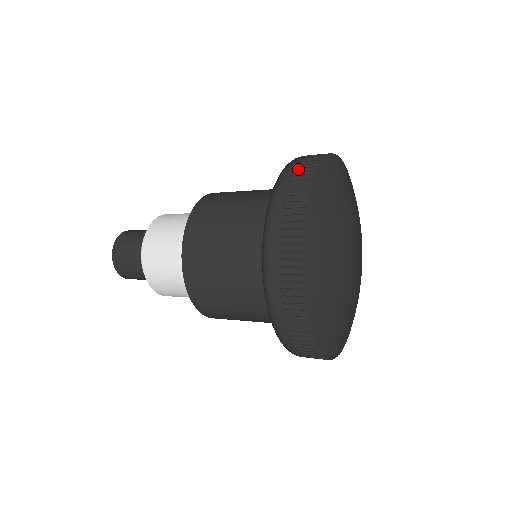
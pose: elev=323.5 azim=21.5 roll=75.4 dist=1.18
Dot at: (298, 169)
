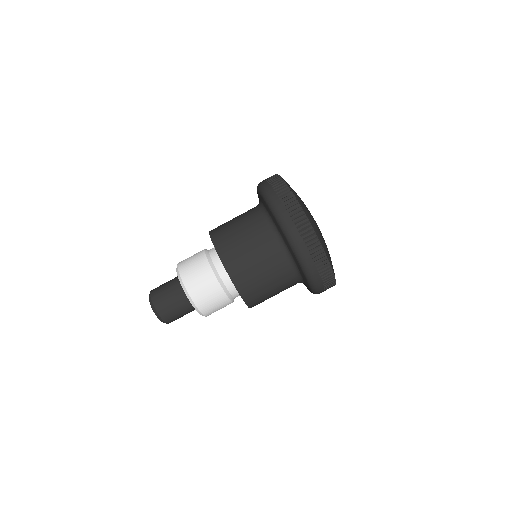
Dot at: (276, 190)
